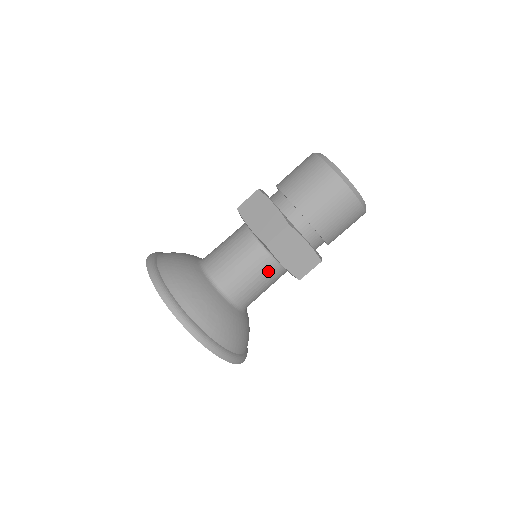
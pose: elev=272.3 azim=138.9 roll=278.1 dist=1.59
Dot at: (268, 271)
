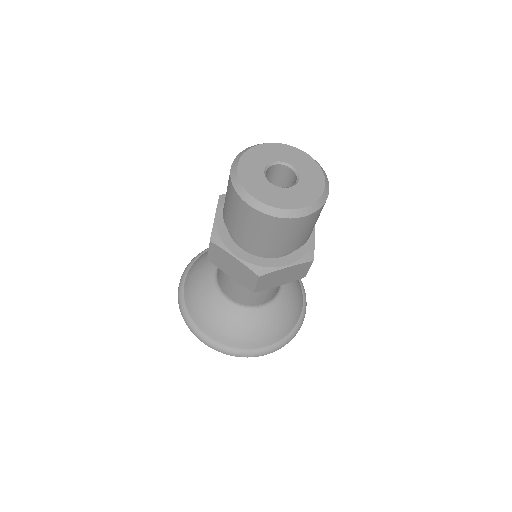
Dot at: occluded
